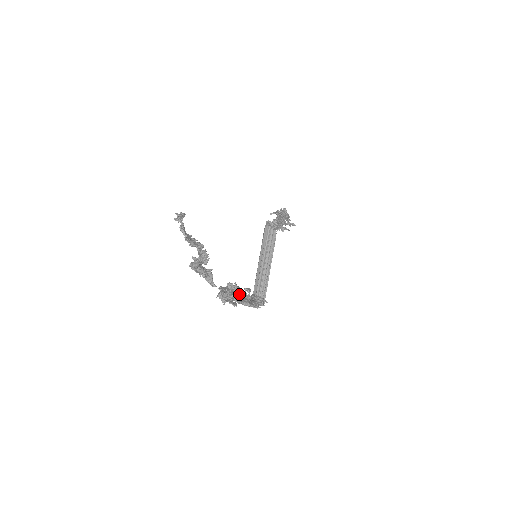
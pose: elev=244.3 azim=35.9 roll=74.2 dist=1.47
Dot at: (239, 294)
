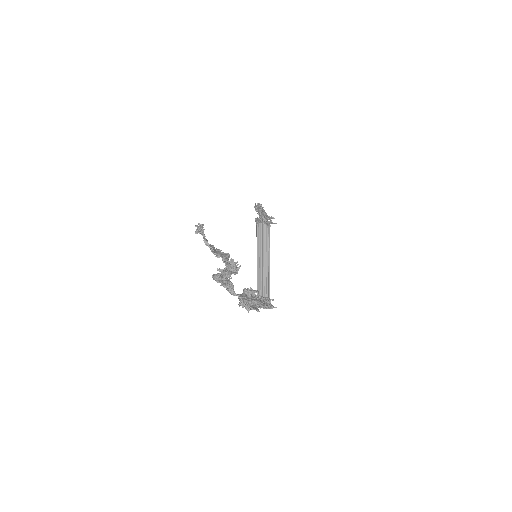
Dot at: (255, 298)
